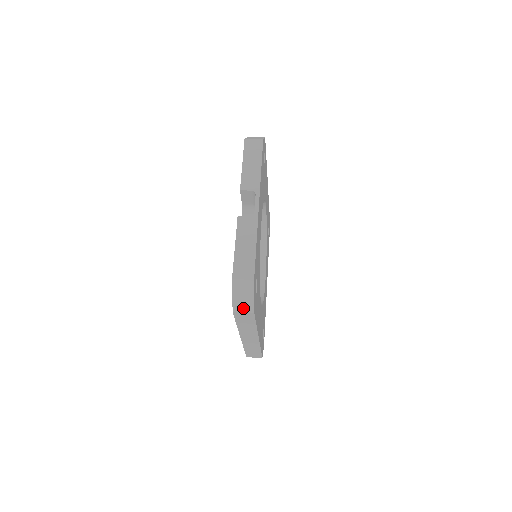
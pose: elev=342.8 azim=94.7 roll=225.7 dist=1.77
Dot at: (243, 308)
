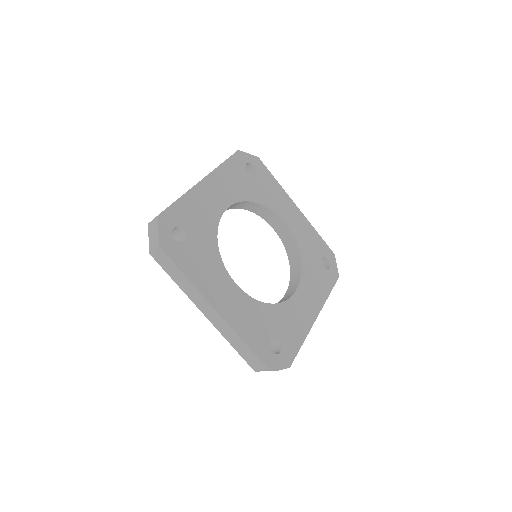
Dot at: (154, 246)
